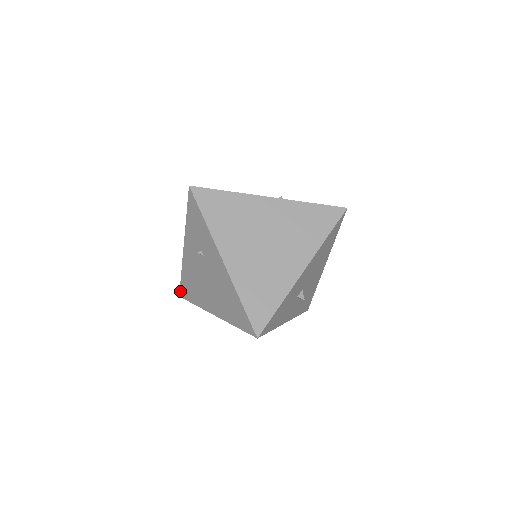
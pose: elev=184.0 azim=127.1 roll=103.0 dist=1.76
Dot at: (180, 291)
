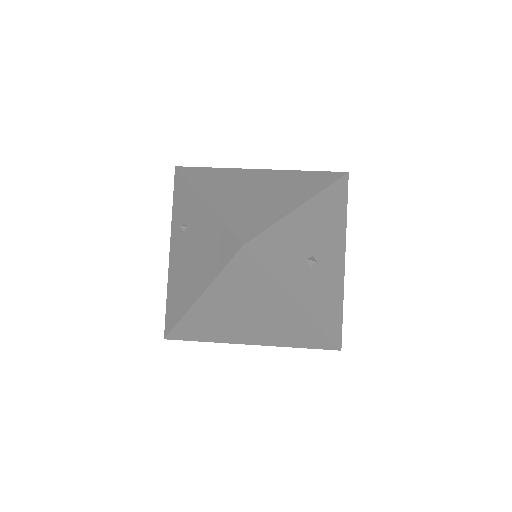
Dot at: (165, 327)
